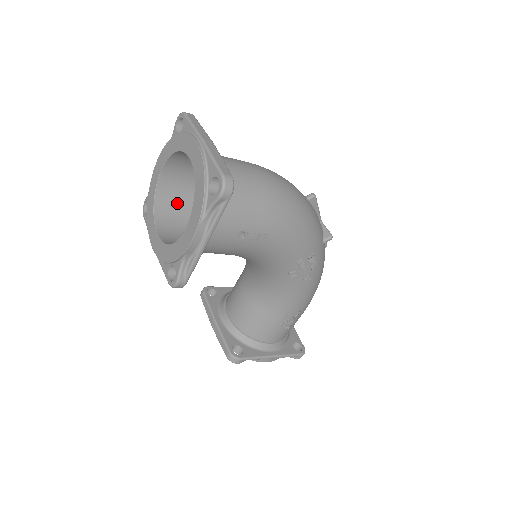
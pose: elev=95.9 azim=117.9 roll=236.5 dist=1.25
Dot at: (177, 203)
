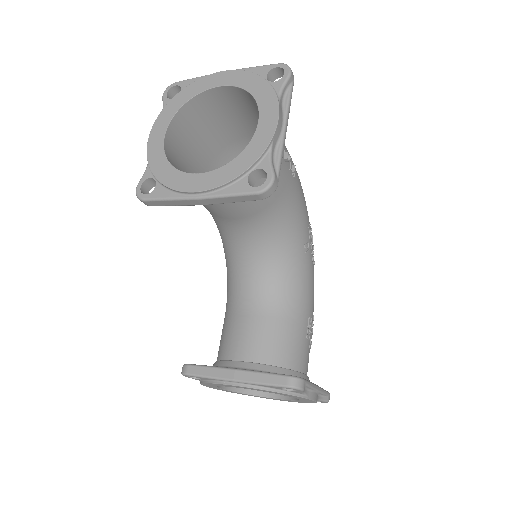
Dot at: occluded
